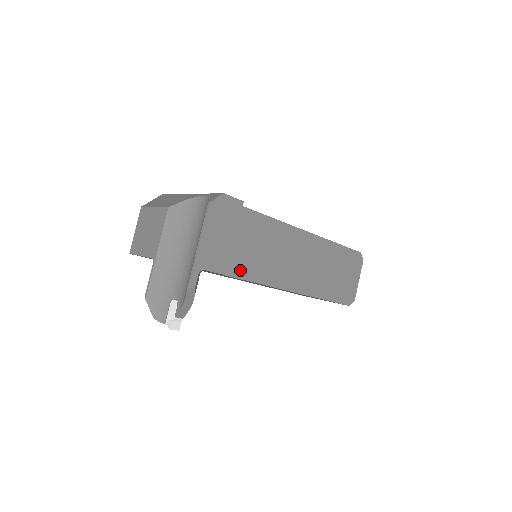
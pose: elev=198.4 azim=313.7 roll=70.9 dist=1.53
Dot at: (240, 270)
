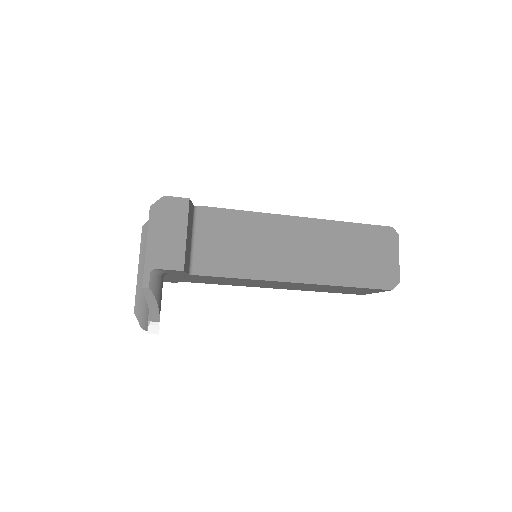
Dot at: (219, 268)
